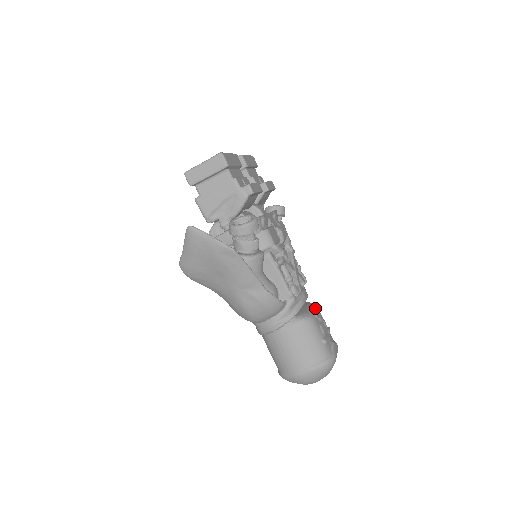
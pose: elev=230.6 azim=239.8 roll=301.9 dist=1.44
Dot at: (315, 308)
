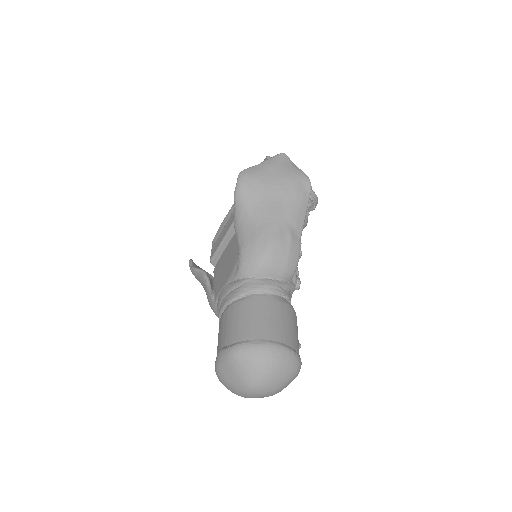
Dot at: occluded
